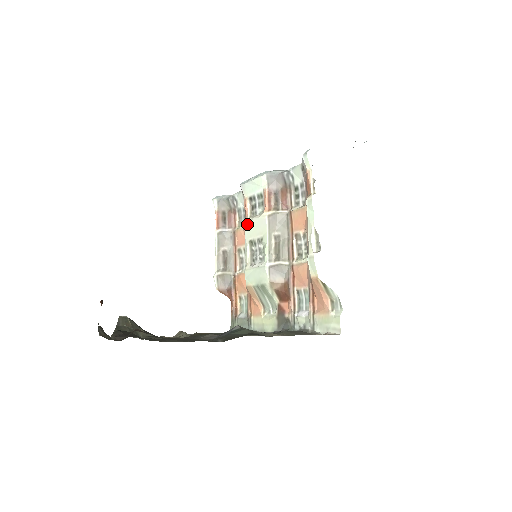
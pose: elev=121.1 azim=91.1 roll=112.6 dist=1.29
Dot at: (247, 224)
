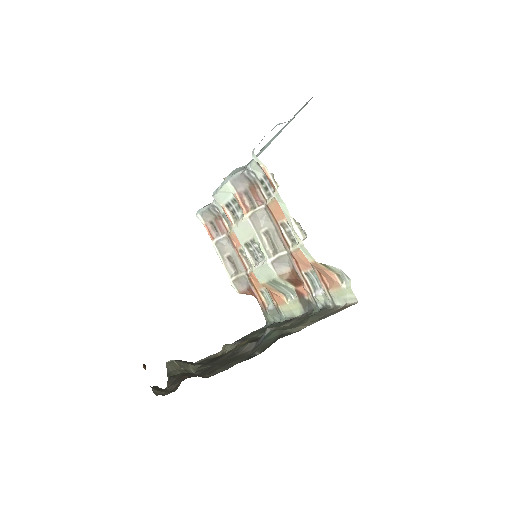
Dot at: (235, 230)
